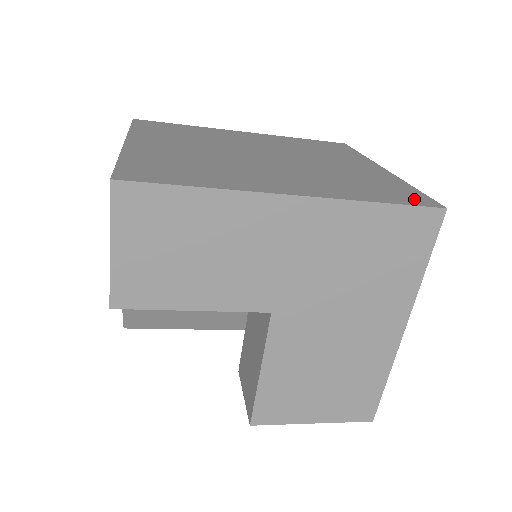
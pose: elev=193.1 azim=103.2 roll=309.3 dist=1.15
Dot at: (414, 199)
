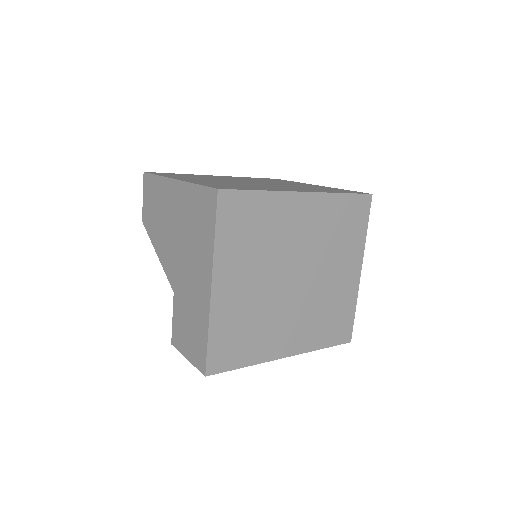
Dot at: (343, 335)
